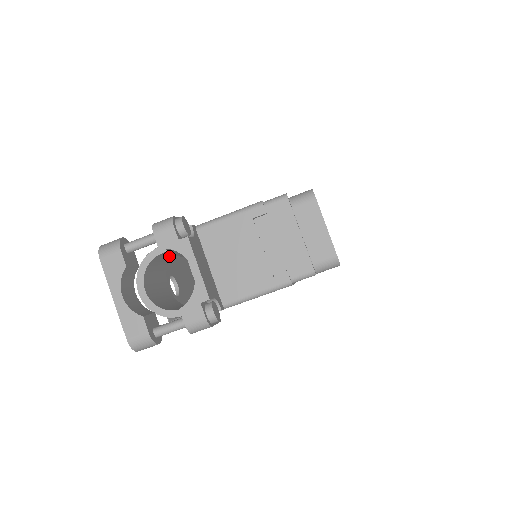
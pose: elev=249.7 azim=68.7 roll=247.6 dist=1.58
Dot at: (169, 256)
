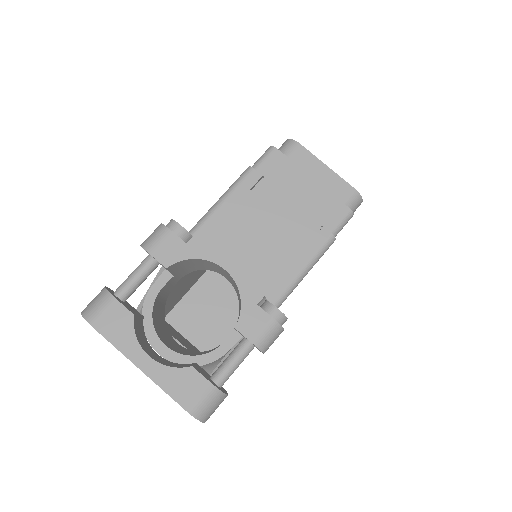
Dot at: (165, 298)
